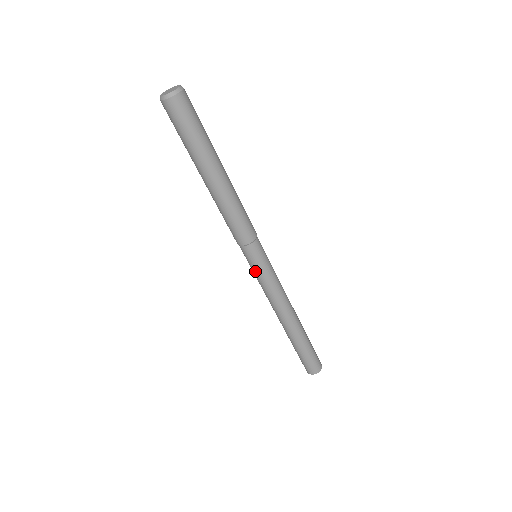
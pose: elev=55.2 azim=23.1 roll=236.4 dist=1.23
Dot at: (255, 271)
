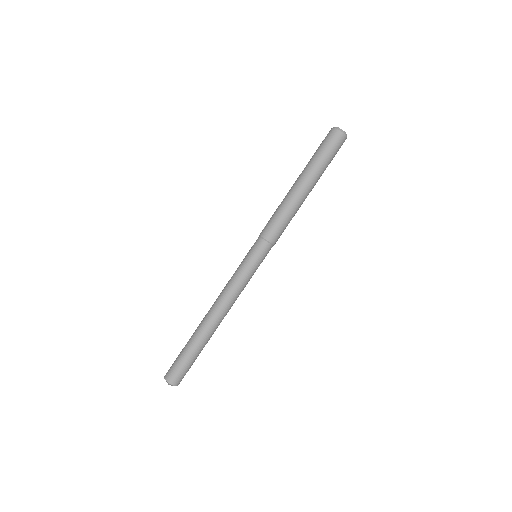
Dot at: (244, 260)
